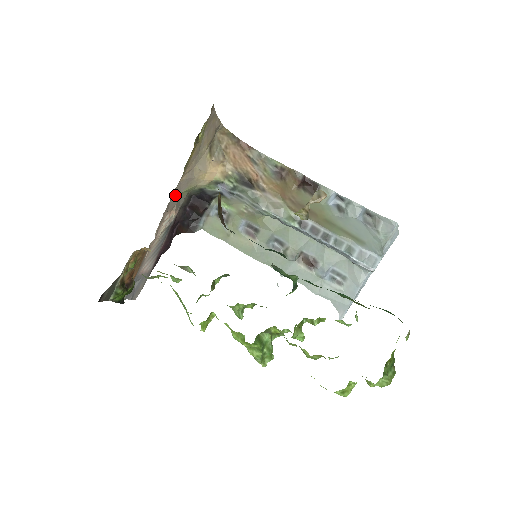
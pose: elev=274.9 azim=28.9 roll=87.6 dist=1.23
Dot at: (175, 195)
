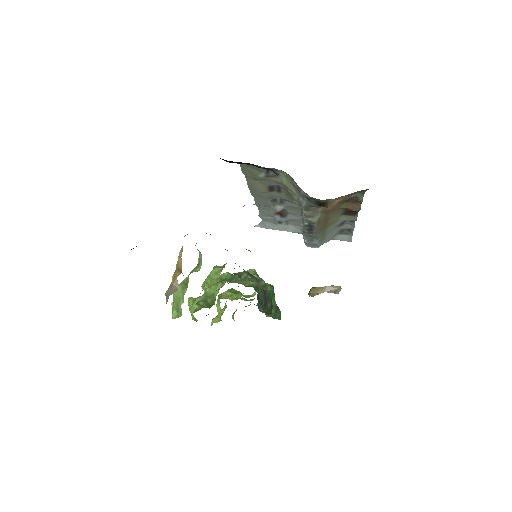
Dot at: occluded
